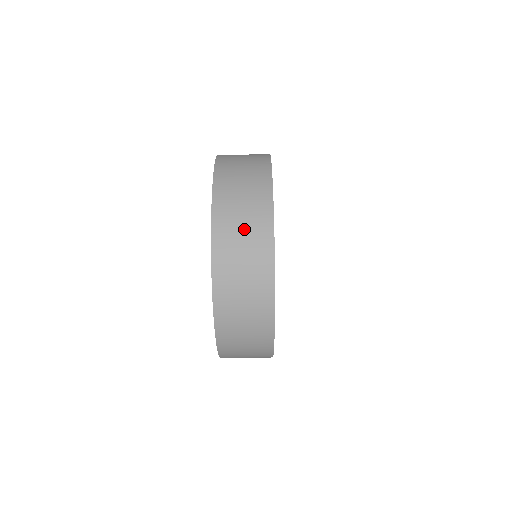
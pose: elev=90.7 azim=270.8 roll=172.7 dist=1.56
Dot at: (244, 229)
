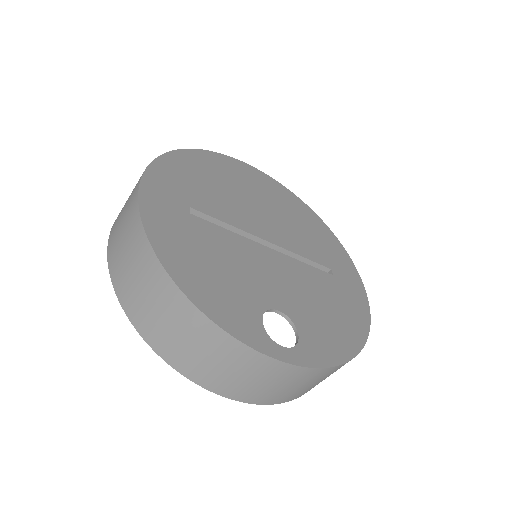
Dot at: (217, 363)
